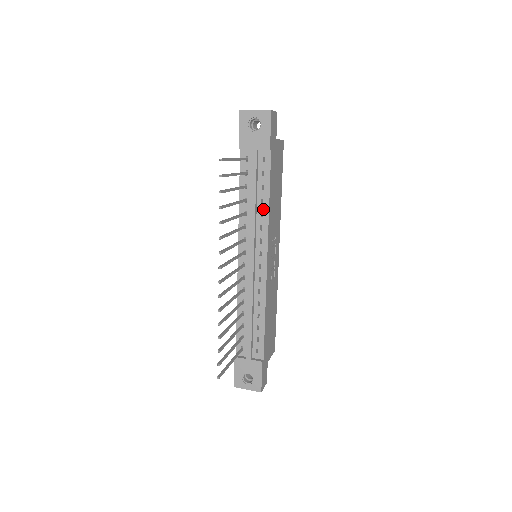
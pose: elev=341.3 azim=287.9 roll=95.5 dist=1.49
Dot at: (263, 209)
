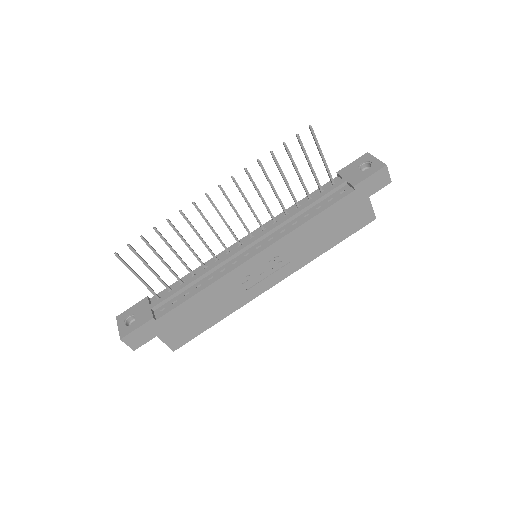
Dot at: (300, 221)
